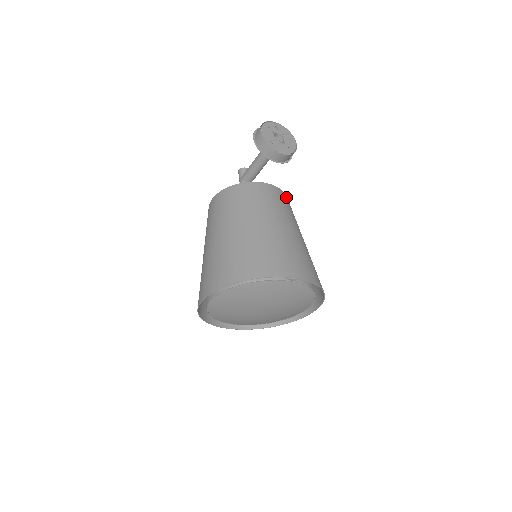
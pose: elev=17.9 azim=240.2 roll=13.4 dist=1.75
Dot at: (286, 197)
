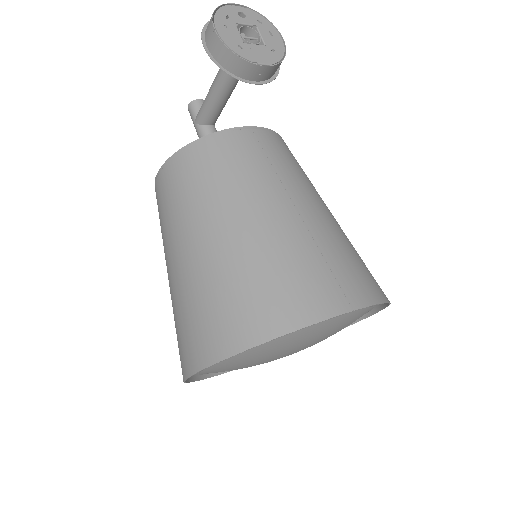
Dot at: (283, 141)
